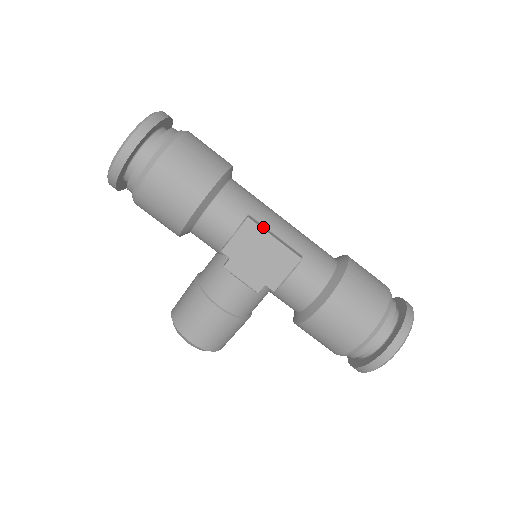
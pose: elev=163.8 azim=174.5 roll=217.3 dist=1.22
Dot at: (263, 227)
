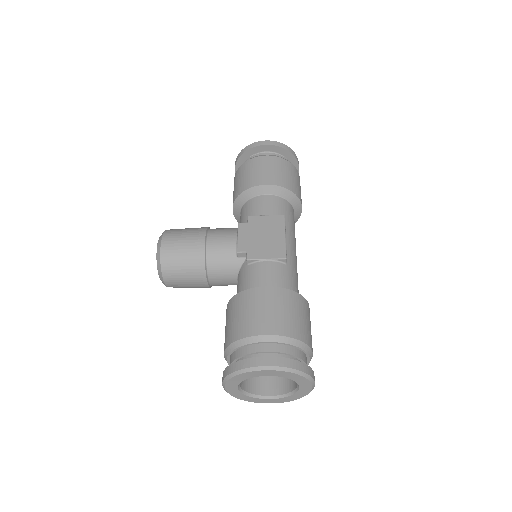
Dot at: (285, 229)
